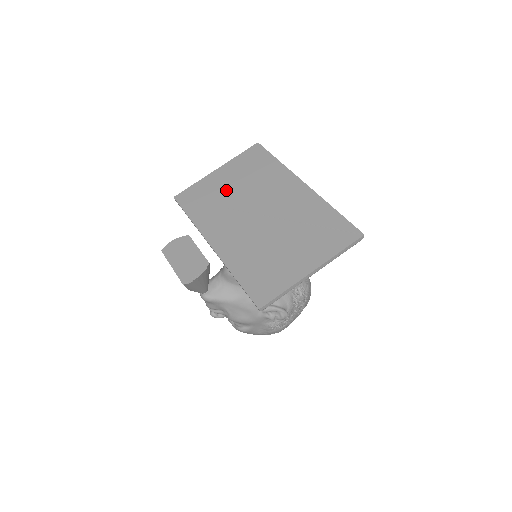
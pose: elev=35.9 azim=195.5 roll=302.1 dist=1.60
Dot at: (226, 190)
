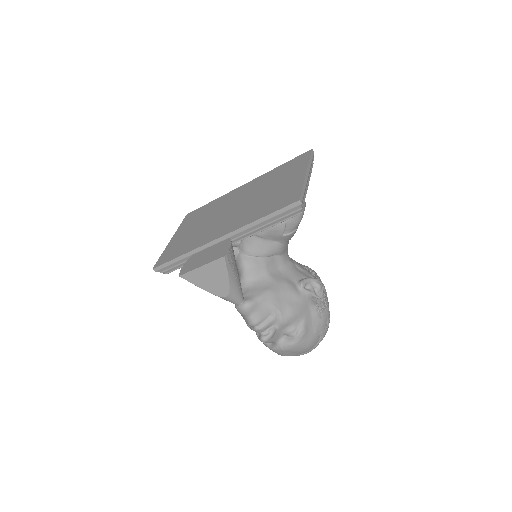
Dot at: (192, 231)
